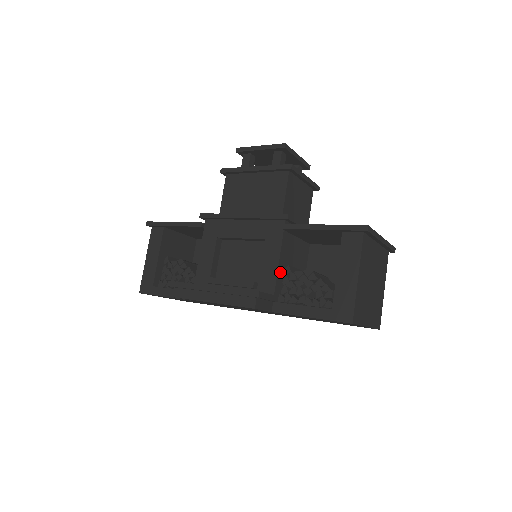
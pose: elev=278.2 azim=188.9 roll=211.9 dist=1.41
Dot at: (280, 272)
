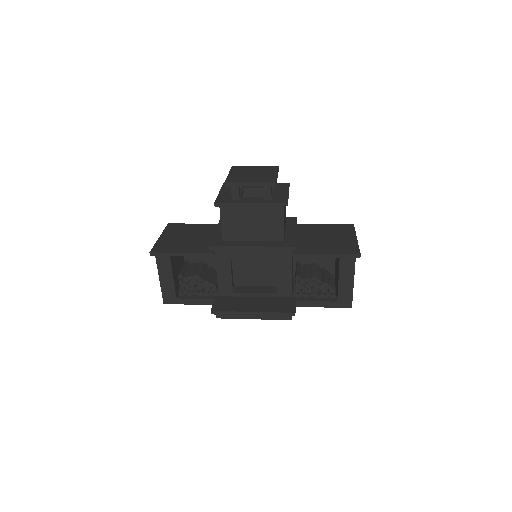
Dot at: occluded
